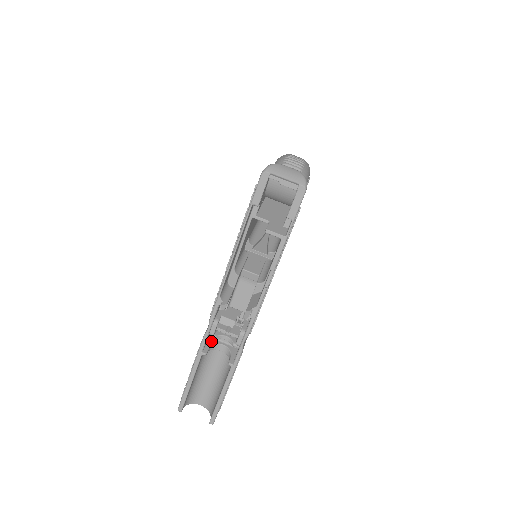
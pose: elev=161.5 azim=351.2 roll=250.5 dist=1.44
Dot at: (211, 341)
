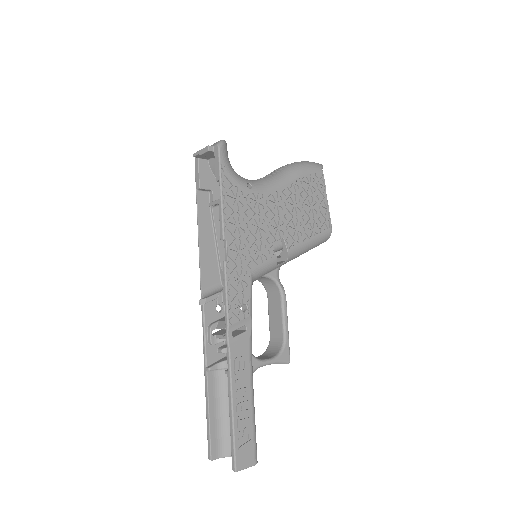
Dot at: (223, 359)
